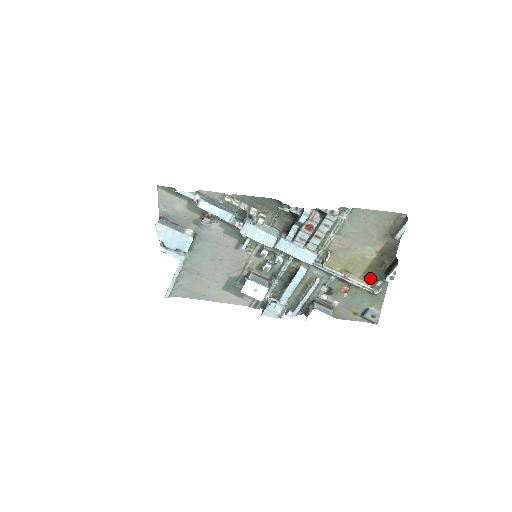
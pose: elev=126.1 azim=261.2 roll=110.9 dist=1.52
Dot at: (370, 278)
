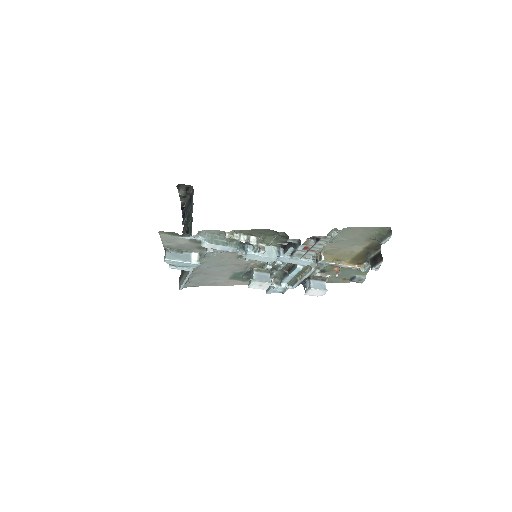
Dot at: (357, 261)
